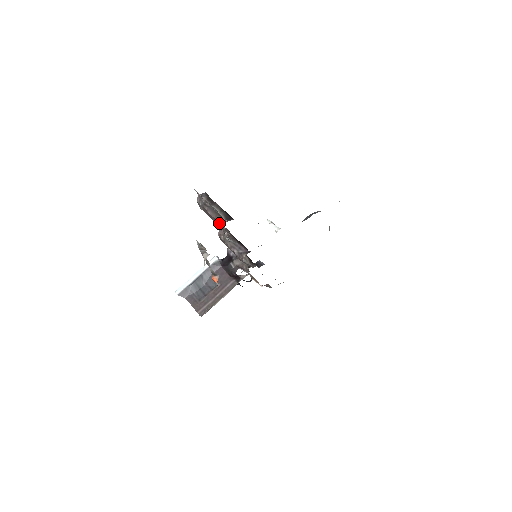
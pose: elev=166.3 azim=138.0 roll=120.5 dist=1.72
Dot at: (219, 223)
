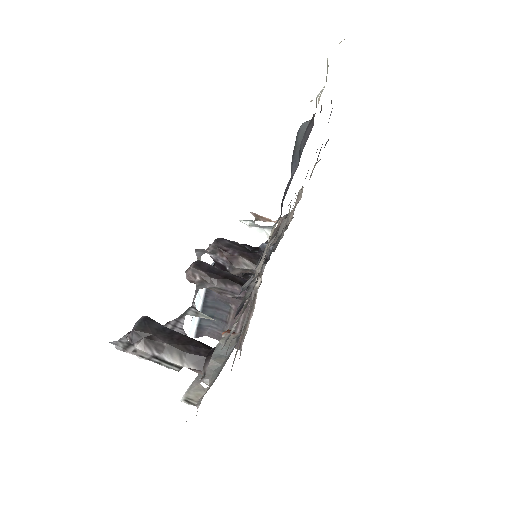
Dot at: occluded
